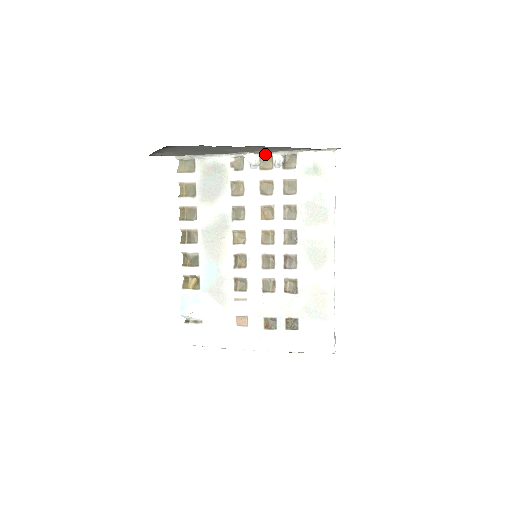
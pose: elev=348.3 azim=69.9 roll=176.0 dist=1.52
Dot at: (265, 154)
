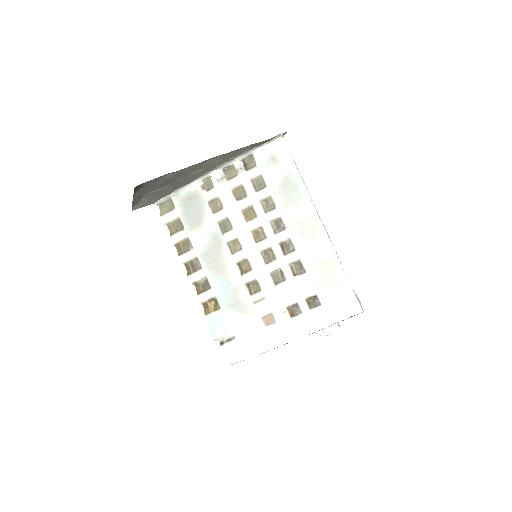
Dot at: (226, 166)
